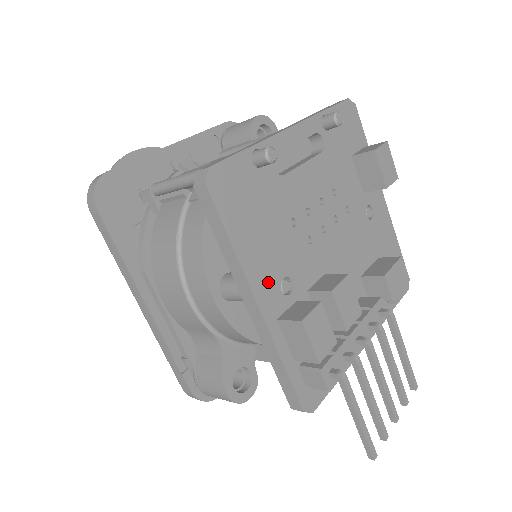
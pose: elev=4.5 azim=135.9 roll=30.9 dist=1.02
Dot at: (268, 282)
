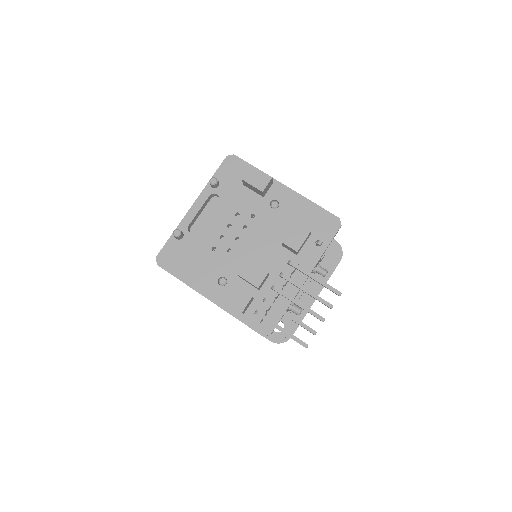
Dot at: (209, 286)
